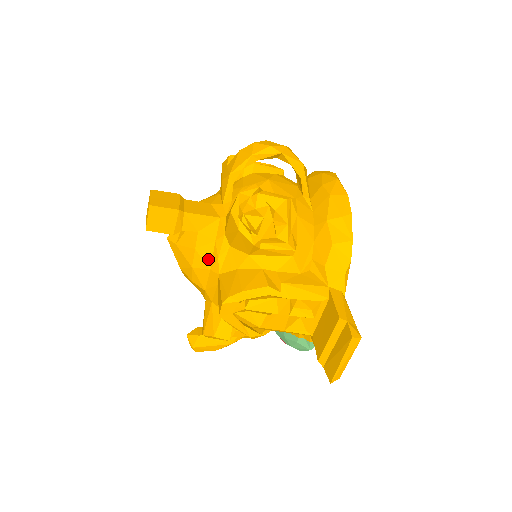
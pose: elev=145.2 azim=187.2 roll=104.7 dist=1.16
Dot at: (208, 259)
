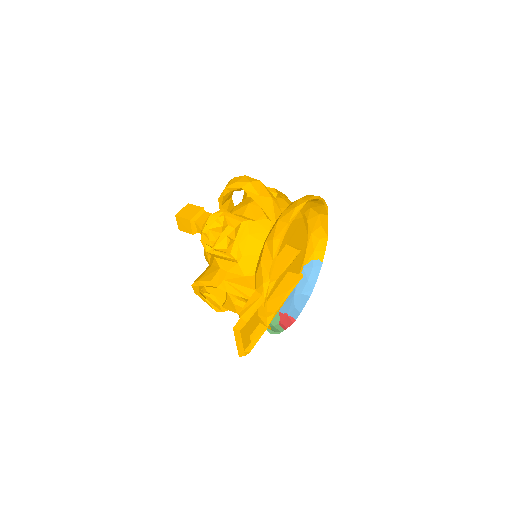
Dot at: occluded
